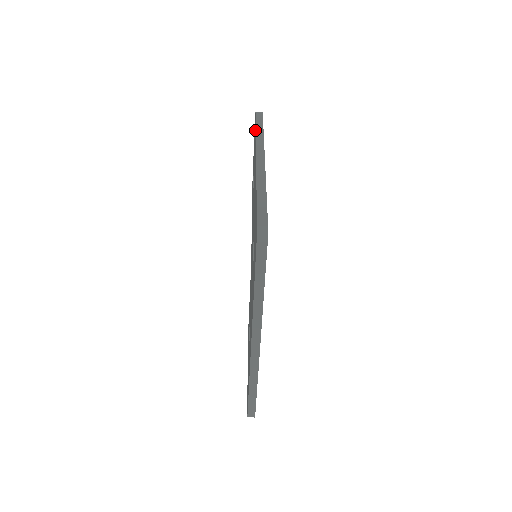
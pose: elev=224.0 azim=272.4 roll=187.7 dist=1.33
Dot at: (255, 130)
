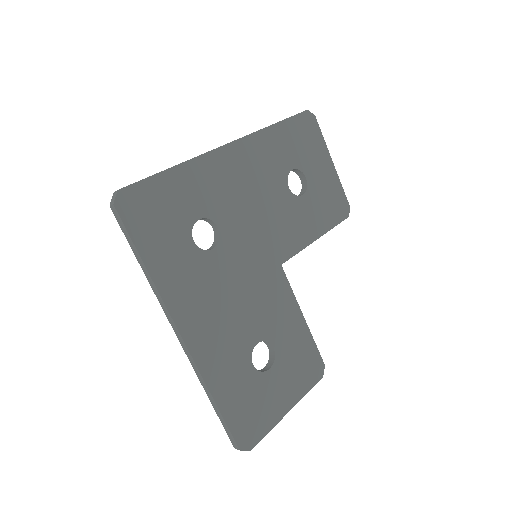
Dot at: occluded
